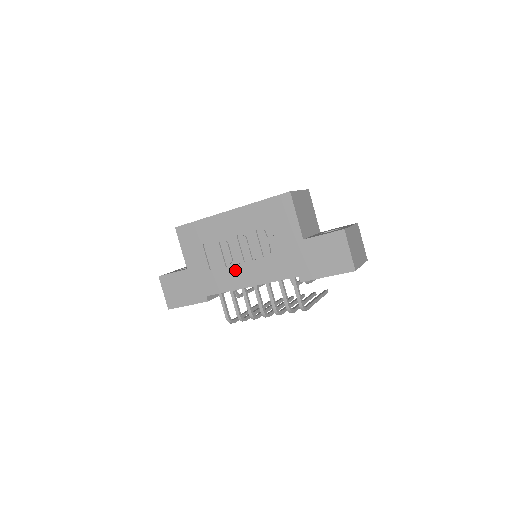
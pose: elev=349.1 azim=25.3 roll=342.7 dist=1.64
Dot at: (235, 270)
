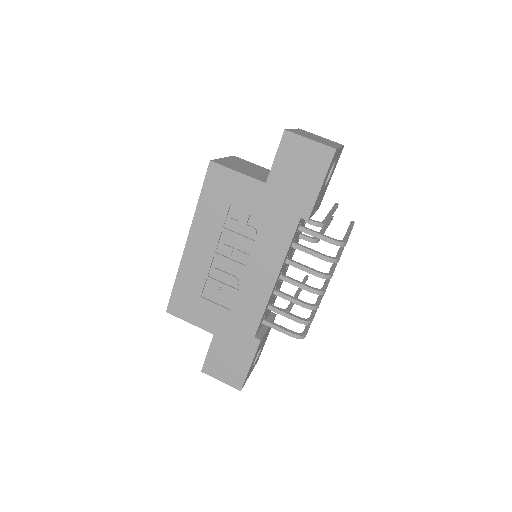
Dot at: (248, 283)
